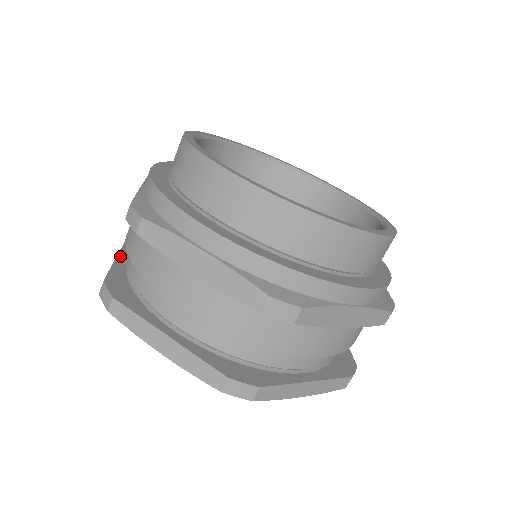
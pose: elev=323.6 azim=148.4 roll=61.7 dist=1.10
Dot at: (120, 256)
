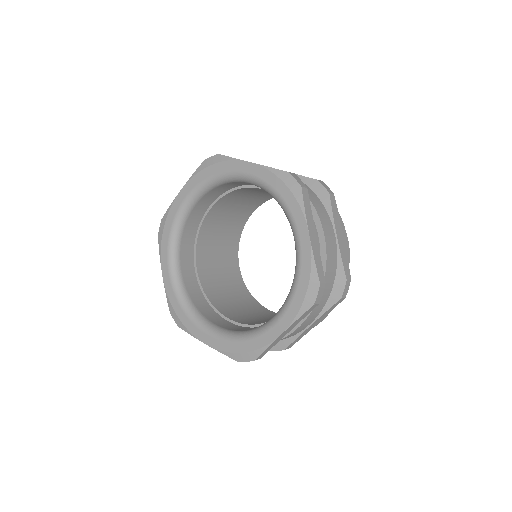
Dot at: occluded
